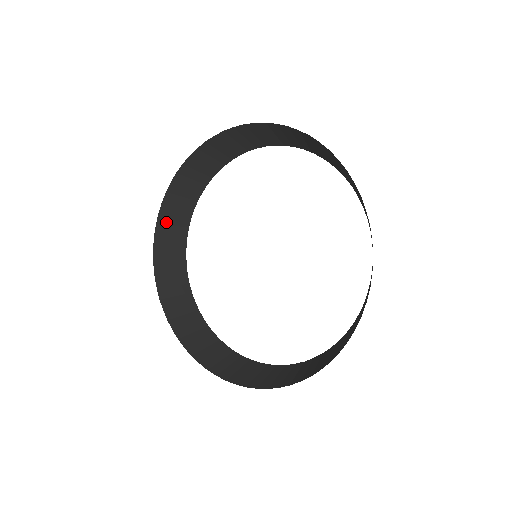
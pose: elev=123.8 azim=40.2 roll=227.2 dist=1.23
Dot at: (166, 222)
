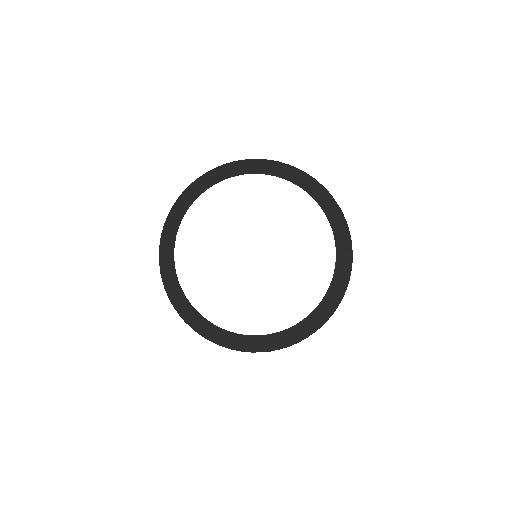
Dot at: (202, 180)
